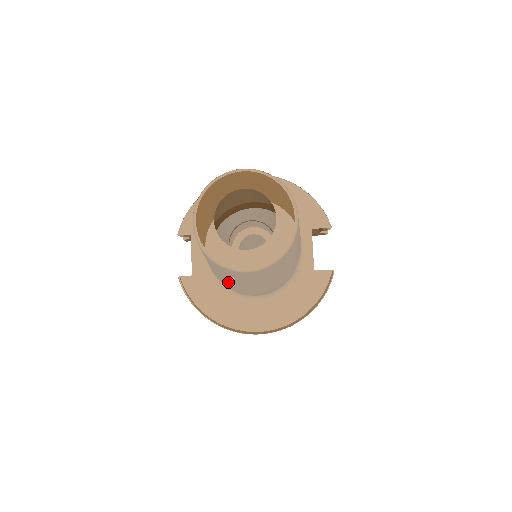
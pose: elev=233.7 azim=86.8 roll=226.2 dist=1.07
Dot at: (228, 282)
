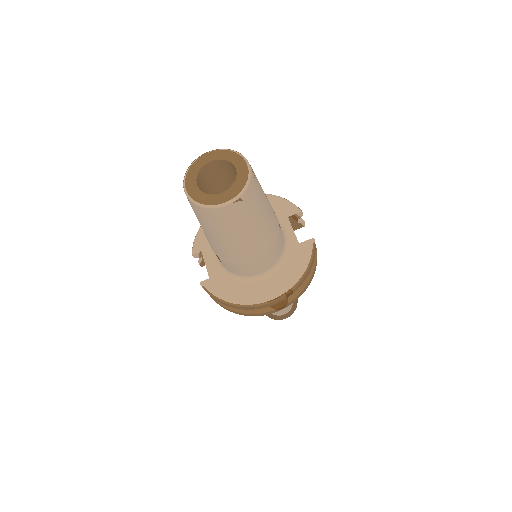
Dot at: (227, 246)
